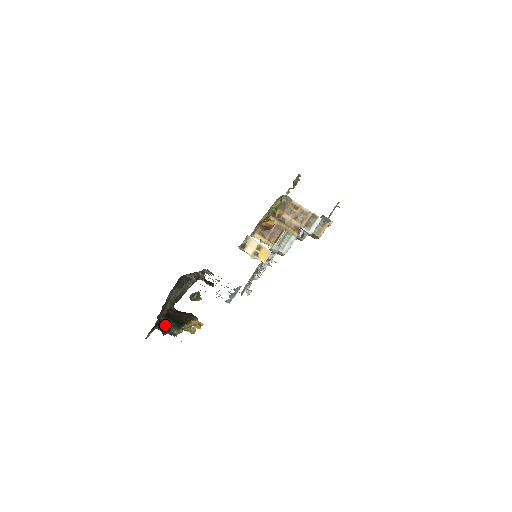
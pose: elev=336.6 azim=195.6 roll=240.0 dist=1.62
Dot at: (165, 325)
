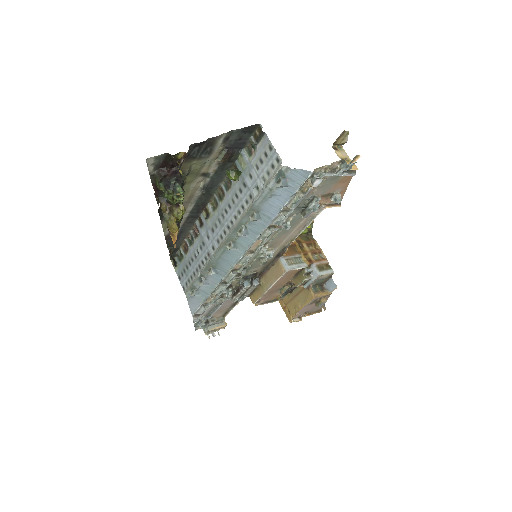
Dot at: (175, 174)
